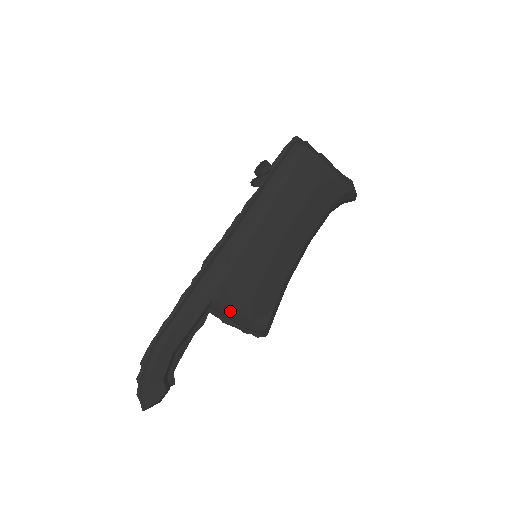
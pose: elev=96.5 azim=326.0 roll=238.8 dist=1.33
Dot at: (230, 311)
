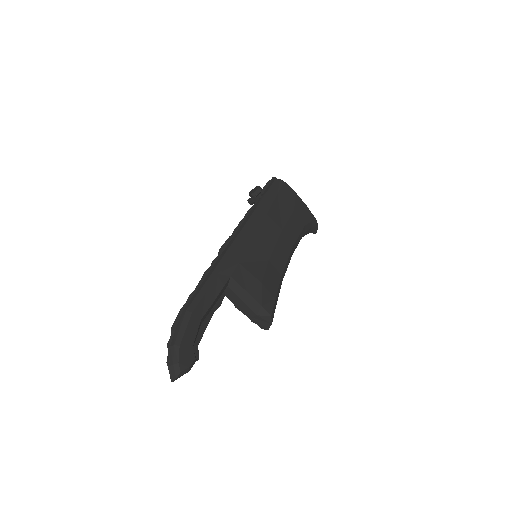
Dot at: (244, 292)
